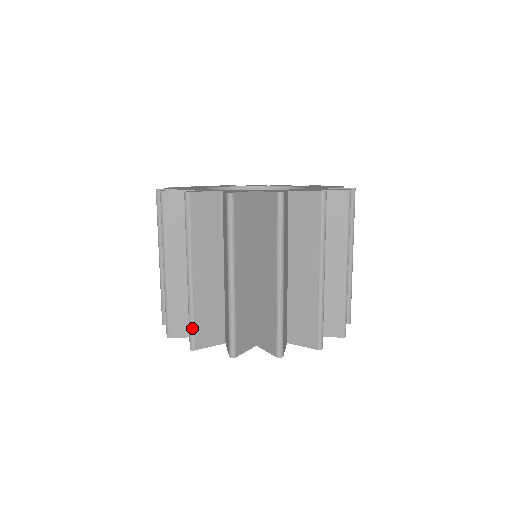
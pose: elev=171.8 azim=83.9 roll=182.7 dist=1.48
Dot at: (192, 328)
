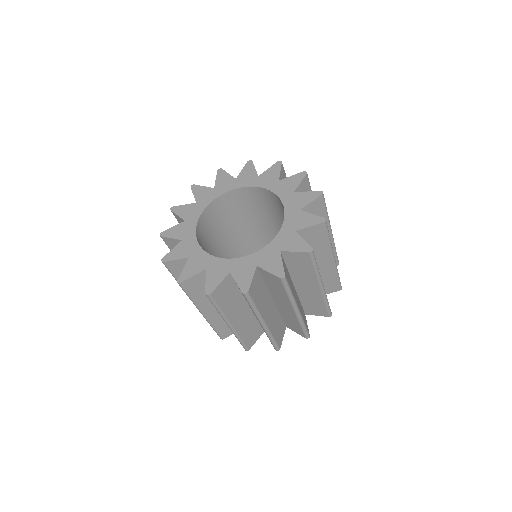
Dot at: (217, 332)
